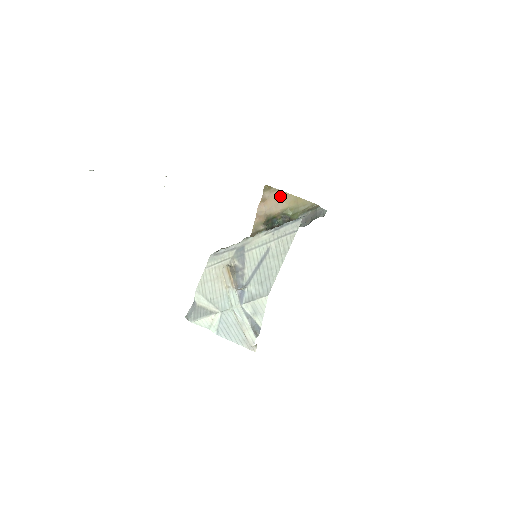
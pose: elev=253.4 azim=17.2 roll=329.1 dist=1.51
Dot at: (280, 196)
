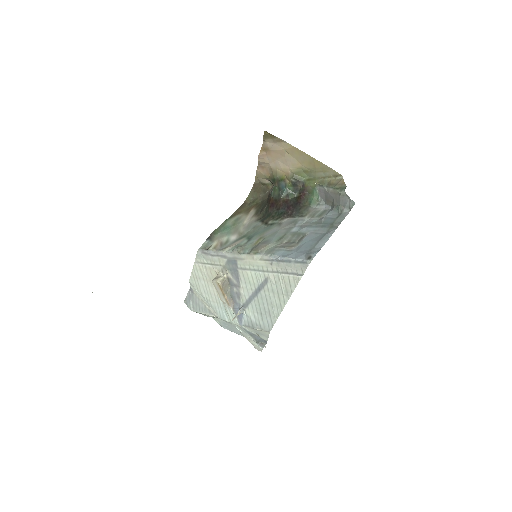
Dot at: (288, 151)
